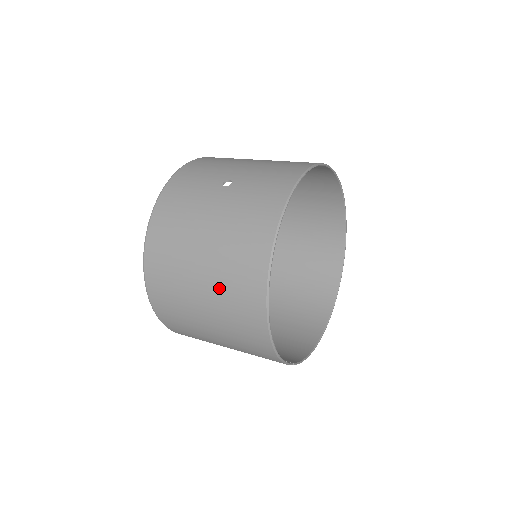
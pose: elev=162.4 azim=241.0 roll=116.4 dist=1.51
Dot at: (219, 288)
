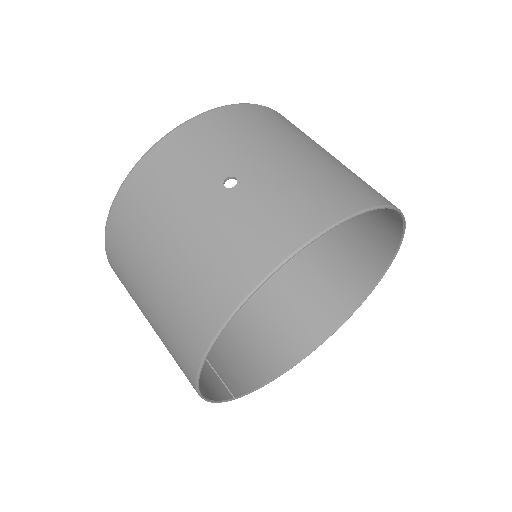
Dot at: (162, 312)
